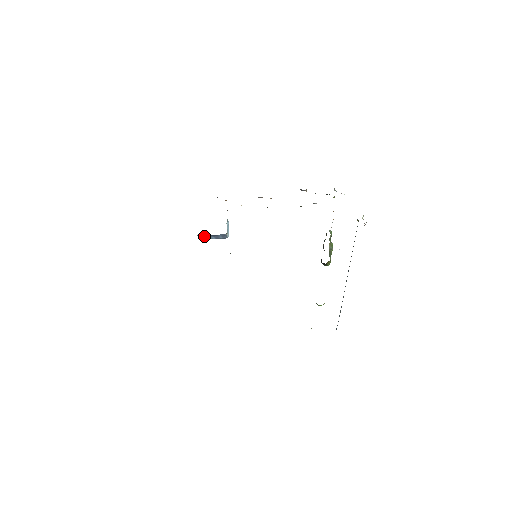
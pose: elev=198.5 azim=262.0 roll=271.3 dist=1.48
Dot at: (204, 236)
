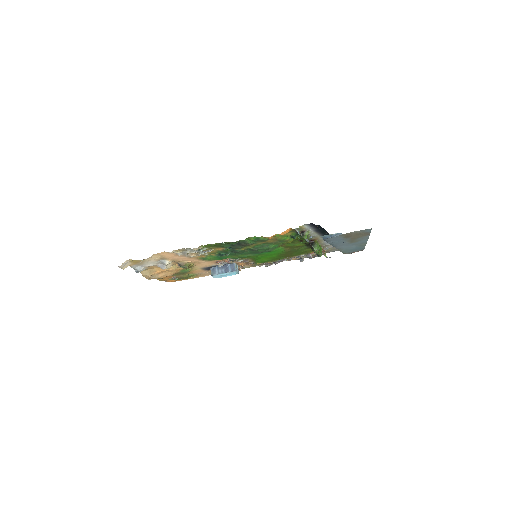
Dot at: (216, 270)
